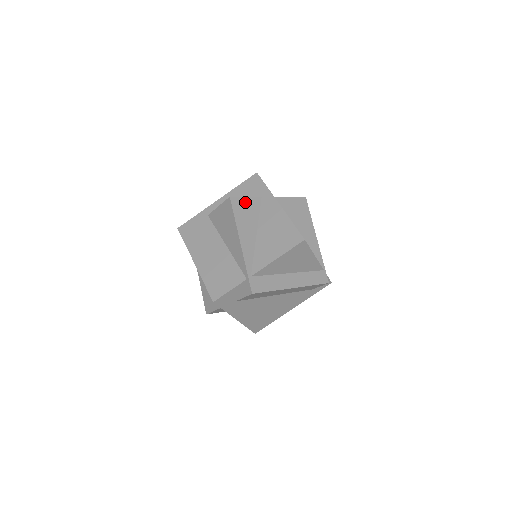
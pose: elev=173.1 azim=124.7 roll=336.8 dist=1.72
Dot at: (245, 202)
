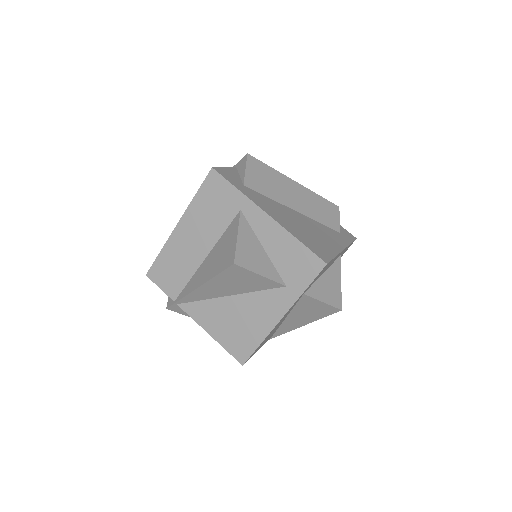
Dot at: occluded
